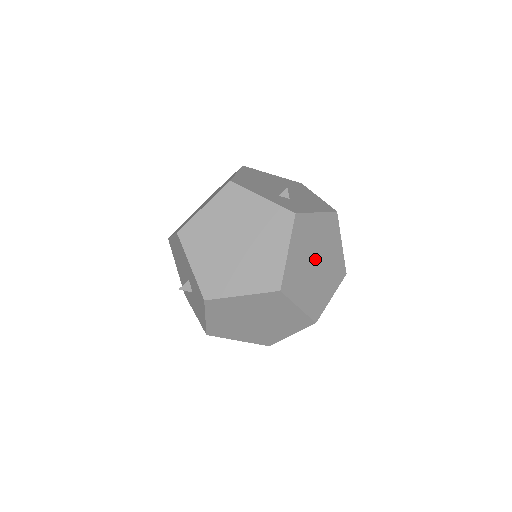
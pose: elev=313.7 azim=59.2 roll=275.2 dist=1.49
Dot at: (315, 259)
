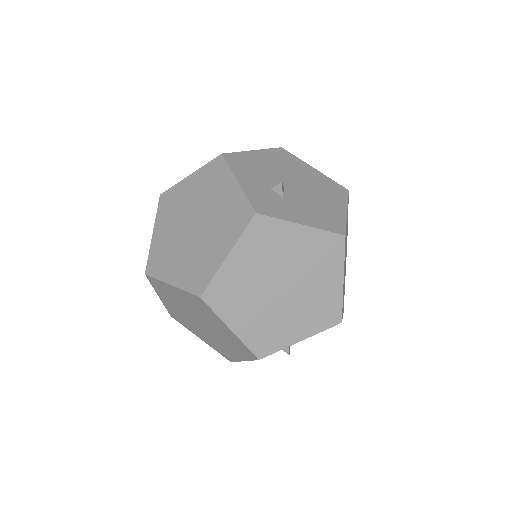
Dot at: (280, 282)
